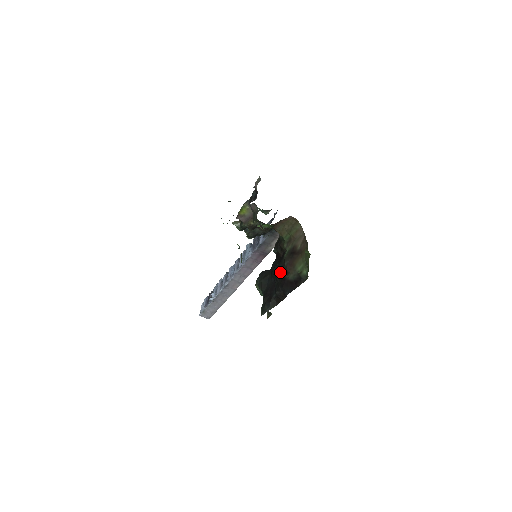
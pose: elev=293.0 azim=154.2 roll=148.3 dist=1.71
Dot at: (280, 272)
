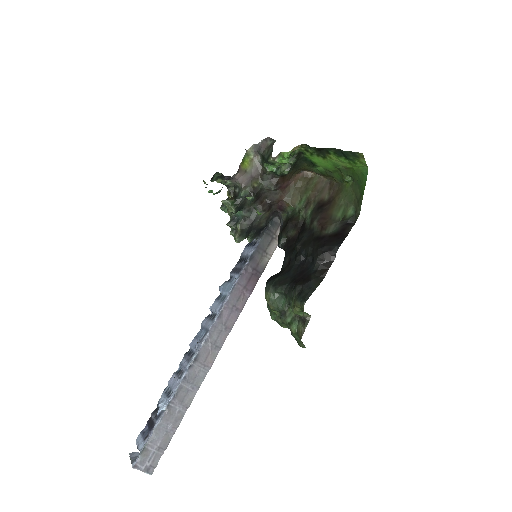
Dot at: (310, 238)
